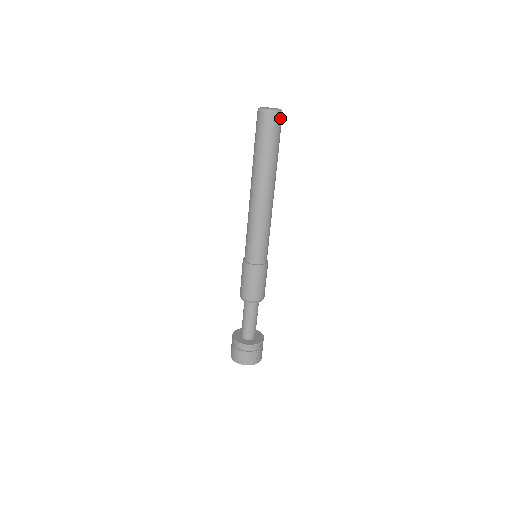
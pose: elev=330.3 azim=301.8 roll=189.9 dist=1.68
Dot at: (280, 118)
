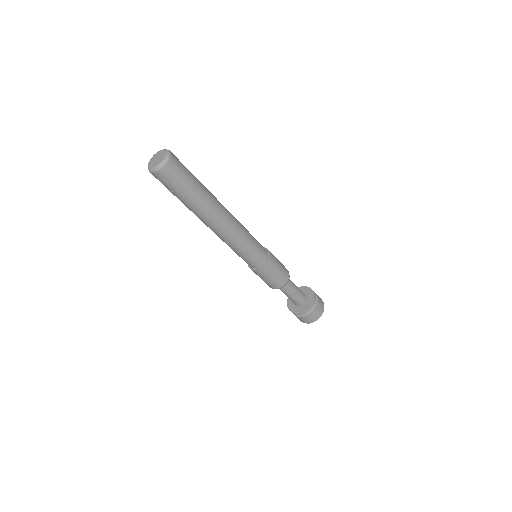
Dot at: (165, 172)
